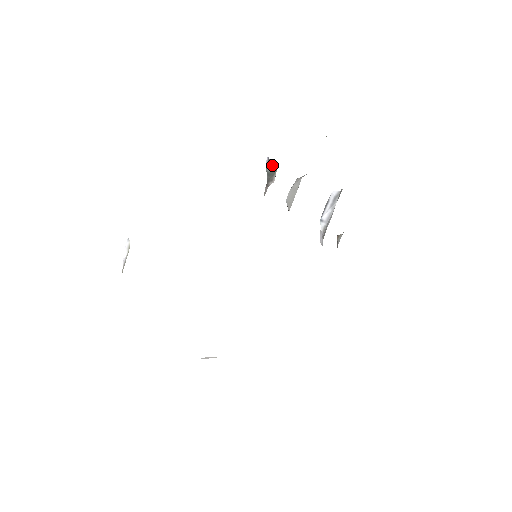
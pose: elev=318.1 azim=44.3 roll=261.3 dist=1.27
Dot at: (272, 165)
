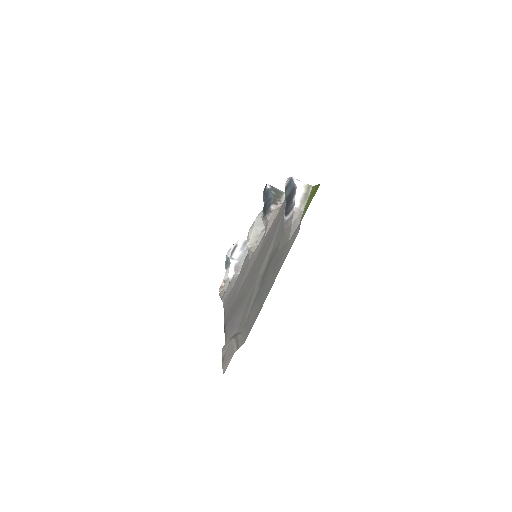
Dot at: (277, 191)
